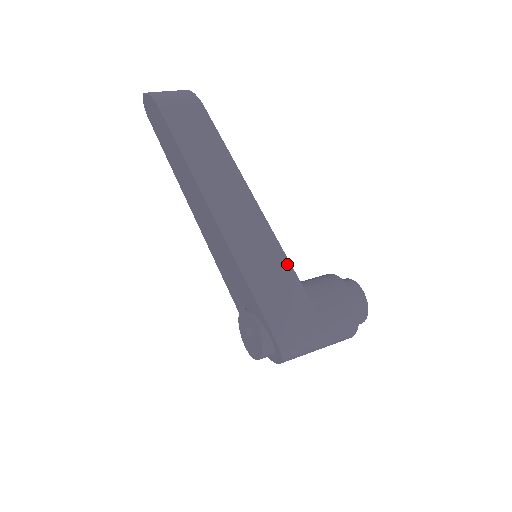
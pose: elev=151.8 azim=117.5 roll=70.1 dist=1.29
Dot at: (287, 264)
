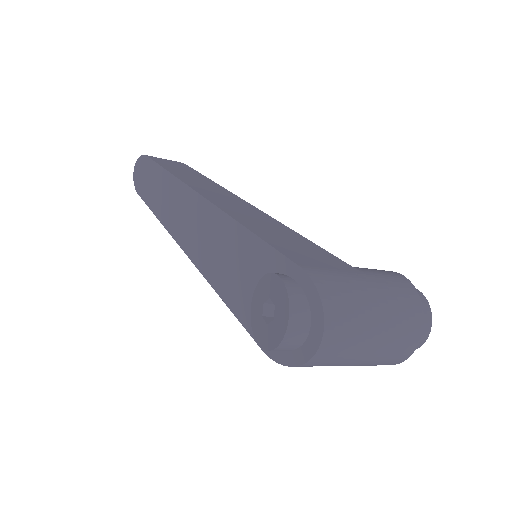
Dot at: (290, 230)
